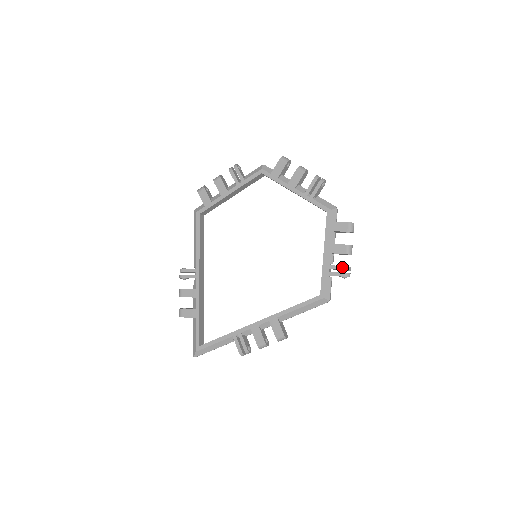
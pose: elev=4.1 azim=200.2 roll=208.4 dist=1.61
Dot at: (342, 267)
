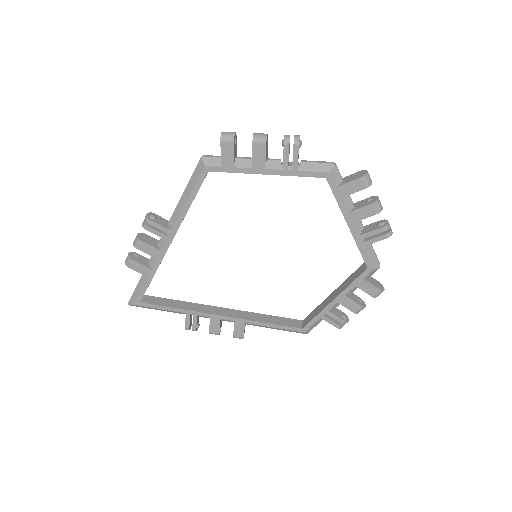
Dot at: (342, 320)
